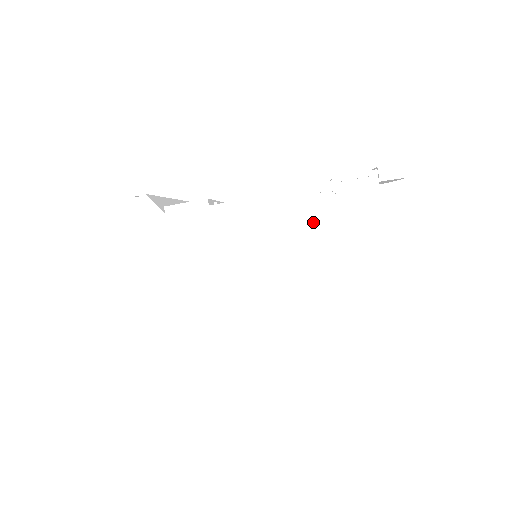
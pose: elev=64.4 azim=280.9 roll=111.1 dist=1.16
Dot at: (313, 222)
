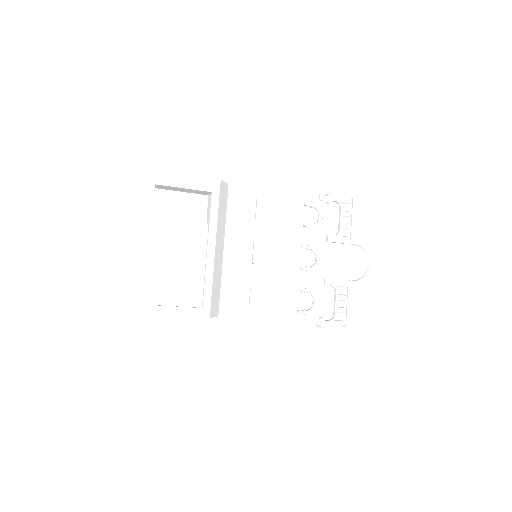
Dot at: occluded
